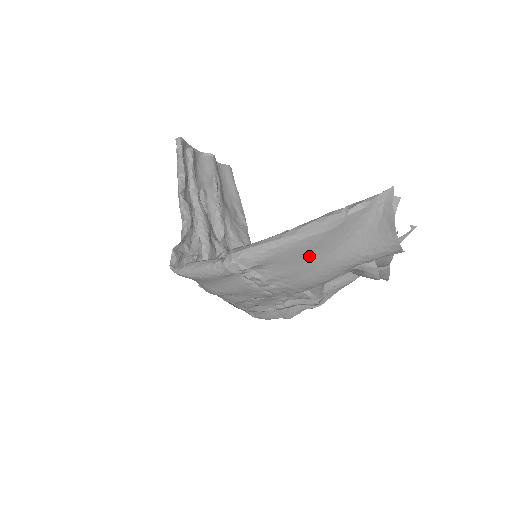
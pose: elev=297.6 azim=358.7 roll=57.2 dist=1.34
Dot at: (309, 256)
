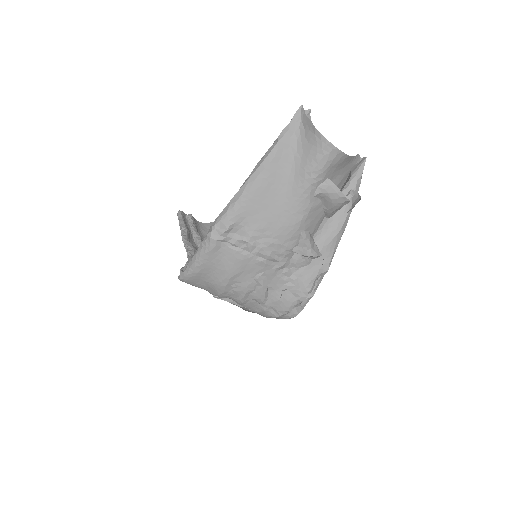
Dot at: (271, 196)
